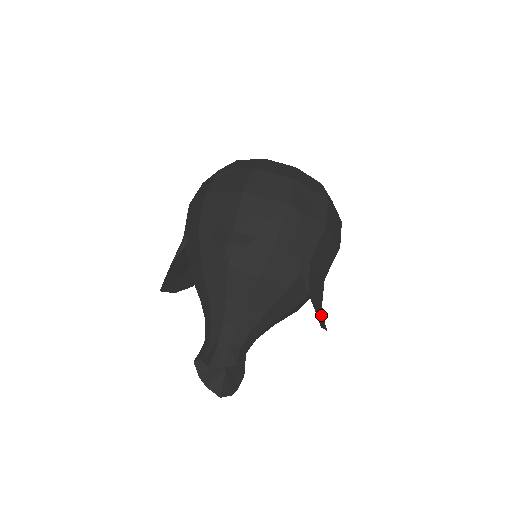
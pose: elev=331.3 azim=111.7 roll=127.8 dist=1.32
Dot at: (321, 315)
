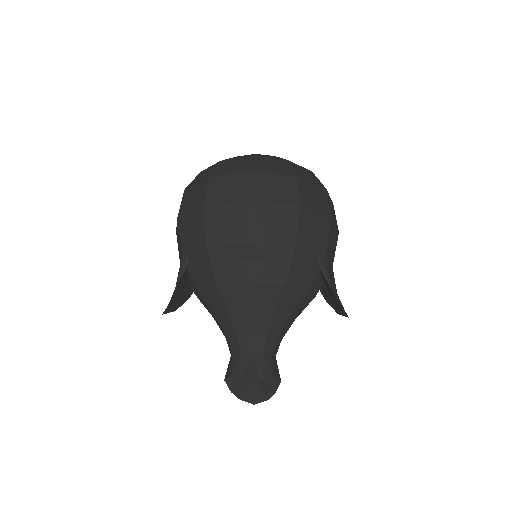
Dot at: (341, 304)
